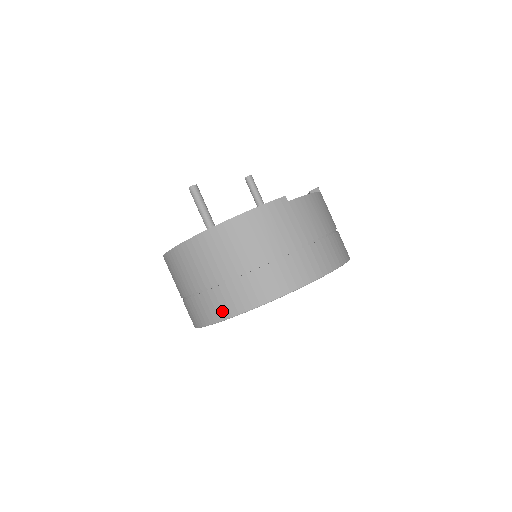
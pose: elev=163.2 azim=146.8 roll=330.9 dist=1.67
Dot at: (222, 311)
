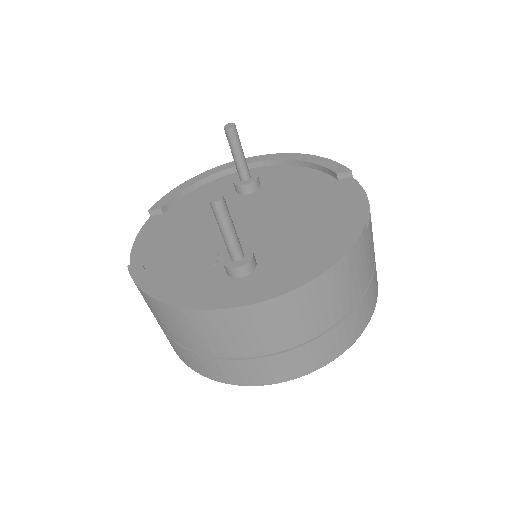
Dot at: (273, 377)
